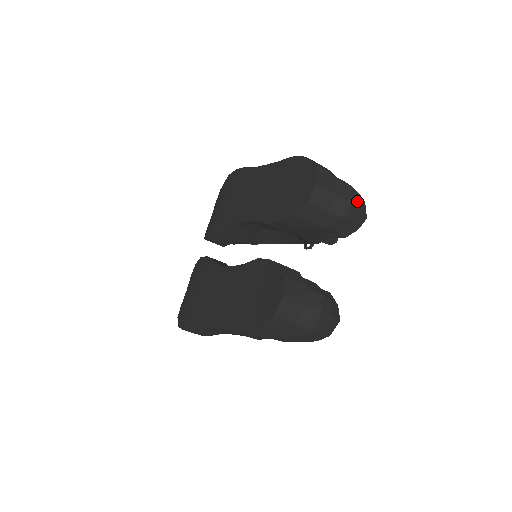
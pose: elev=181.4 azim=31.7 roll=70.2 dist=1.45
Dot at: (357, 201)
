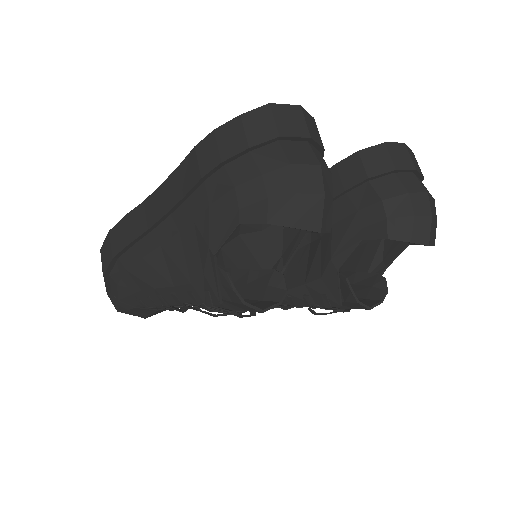
Dot at: (432, 208)
